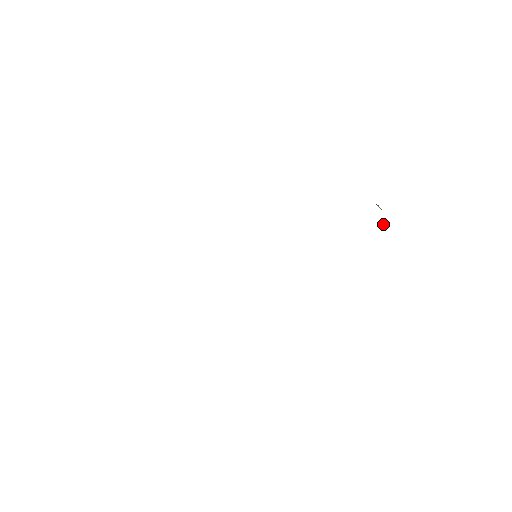
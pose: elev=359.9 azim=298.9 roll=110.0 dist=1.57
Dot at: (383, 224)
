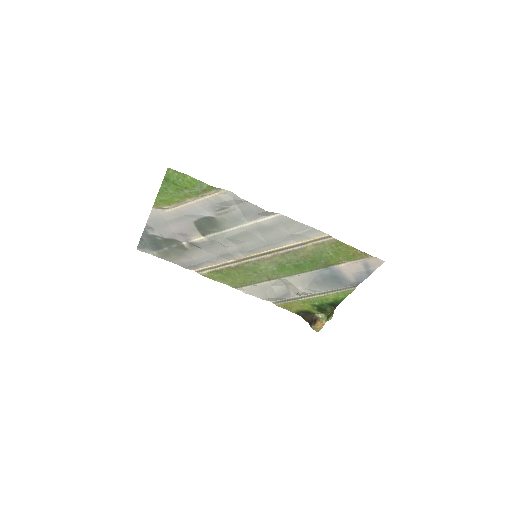
Dot at: (332, 314)
